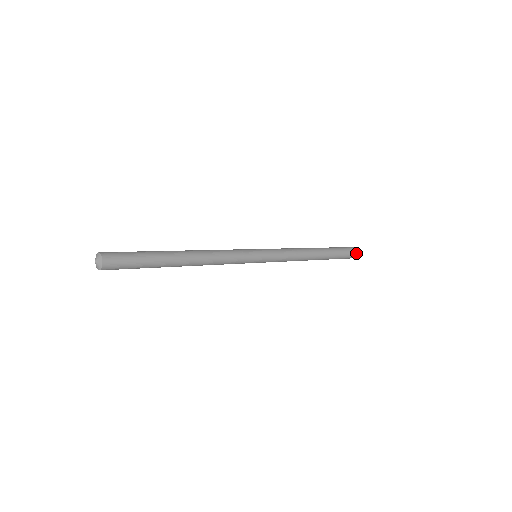
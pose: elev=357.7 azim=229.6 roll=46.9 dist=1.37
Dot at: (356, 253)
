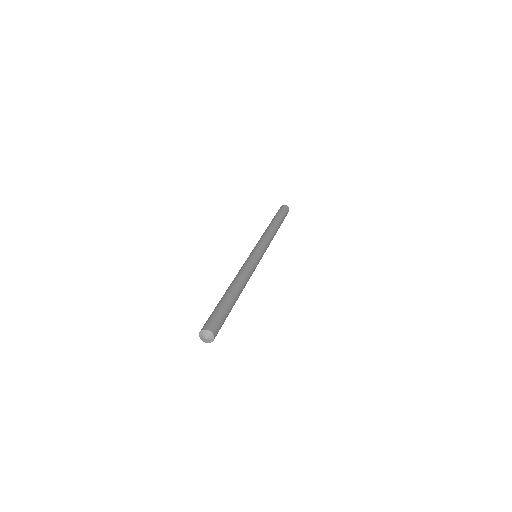
Dot at: (288, 209)
